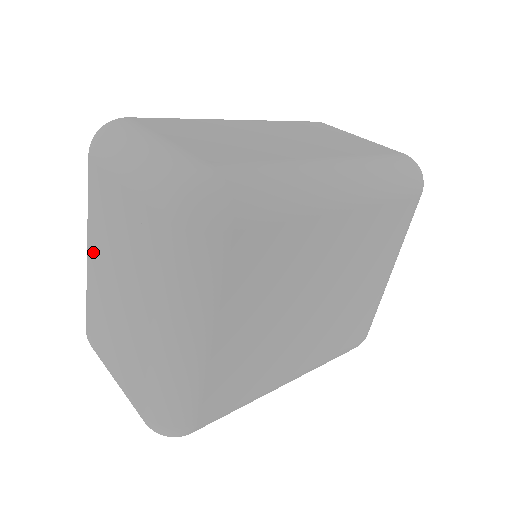
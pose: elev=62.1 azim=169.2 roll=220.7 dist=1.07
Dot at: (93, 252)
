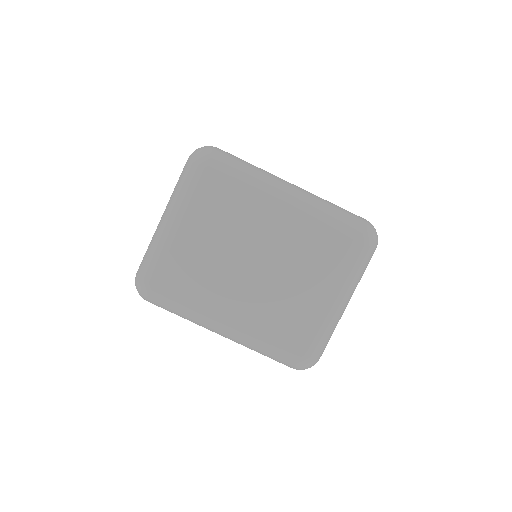
Dot at: occluded
